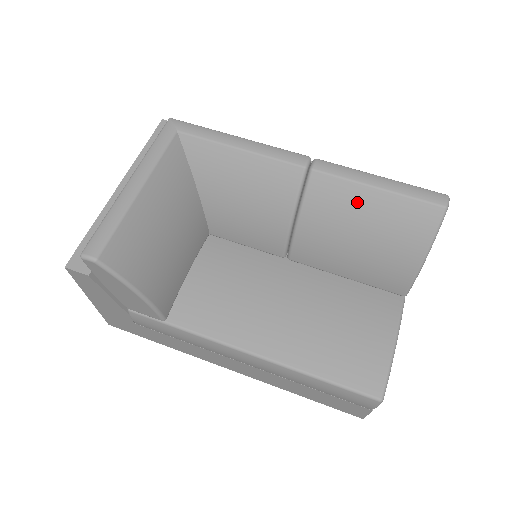
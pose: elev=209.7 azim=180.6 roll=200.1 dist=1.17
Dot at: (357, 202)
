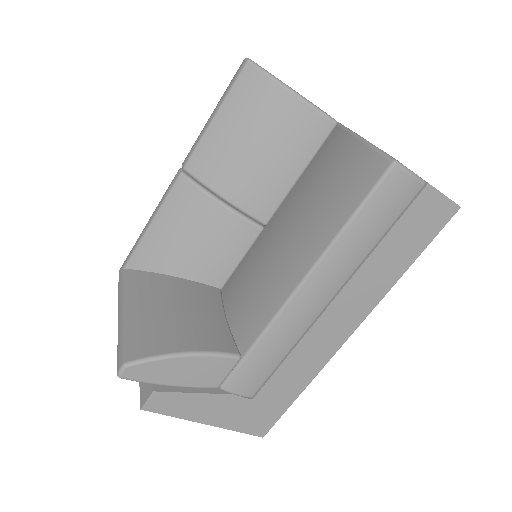
Dot at: (220, 138)
